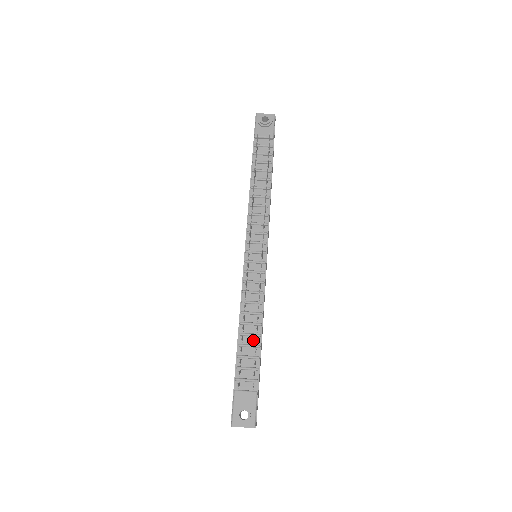
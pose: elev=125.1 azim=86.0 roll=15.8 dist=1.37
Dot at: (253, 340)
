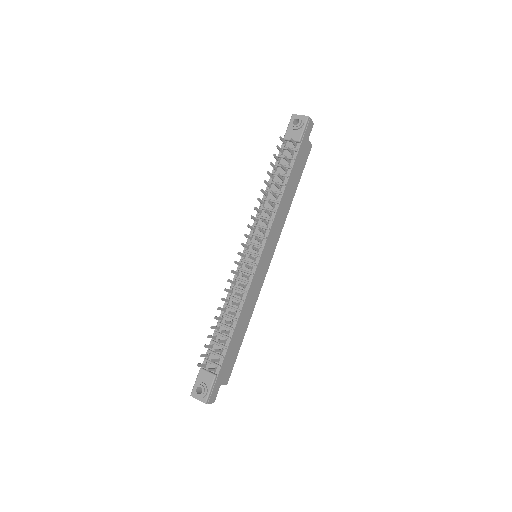
Dot at: (227, 331)
